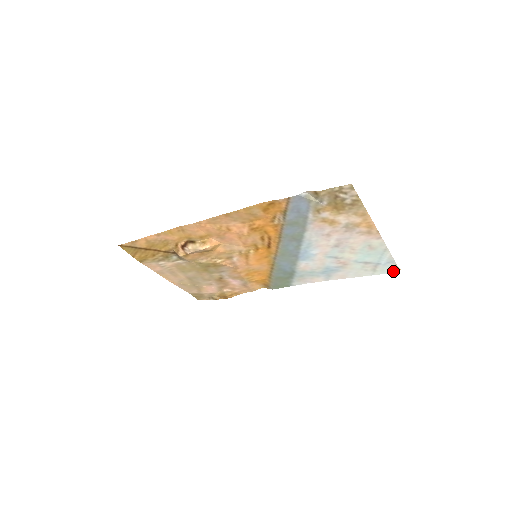
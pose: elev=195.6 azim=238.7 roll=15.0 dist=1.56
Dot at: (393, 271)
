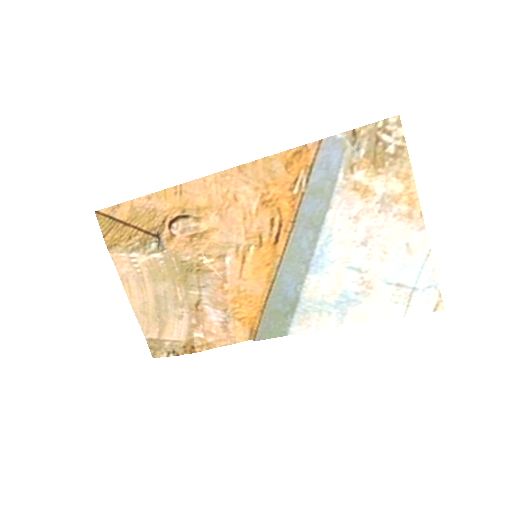
Dot at: (434, 309)
